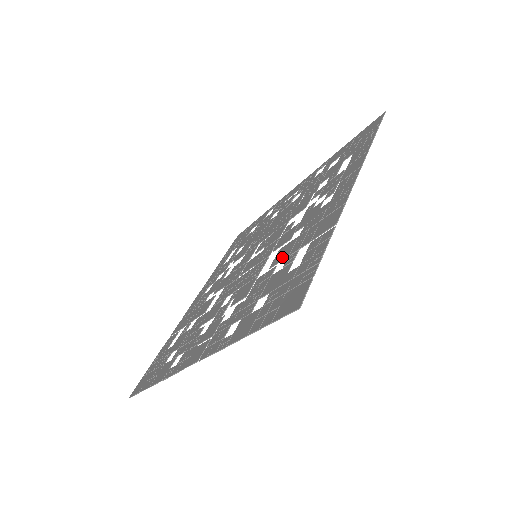
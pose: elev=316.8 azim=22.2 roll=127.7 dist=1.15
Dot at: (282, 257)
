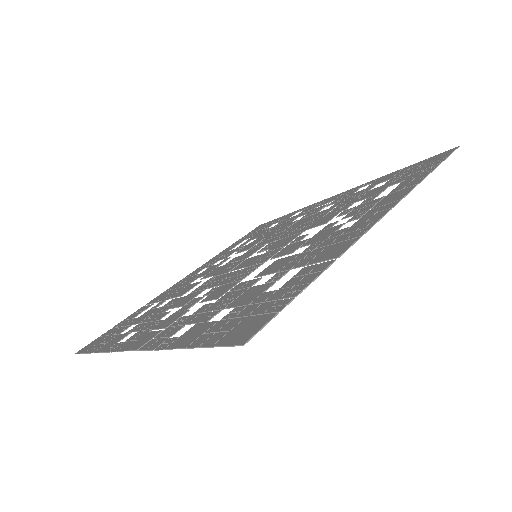
Dot at: (272, 270)
